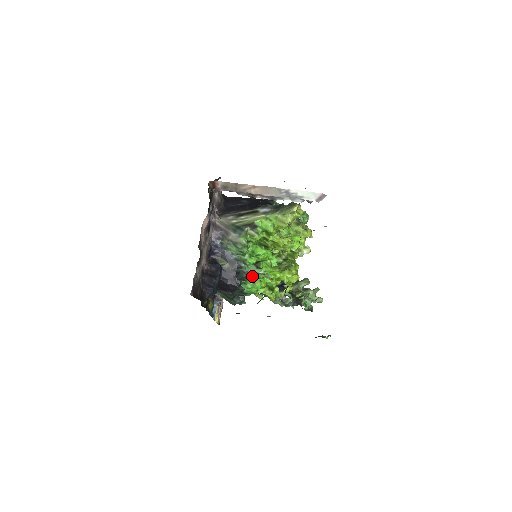
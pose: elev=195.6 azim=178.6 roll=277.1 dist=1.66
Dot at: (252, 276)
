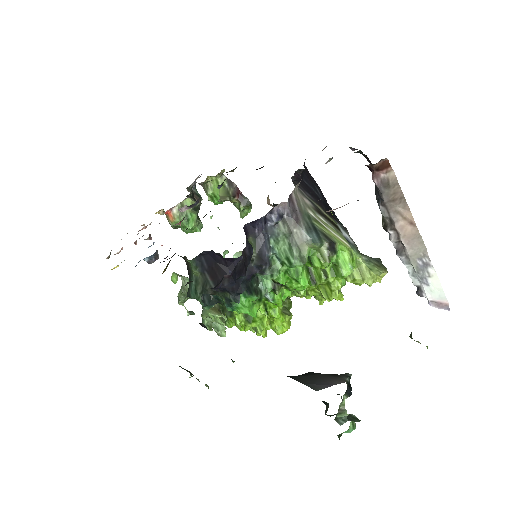
Dot at: (260, 293)
